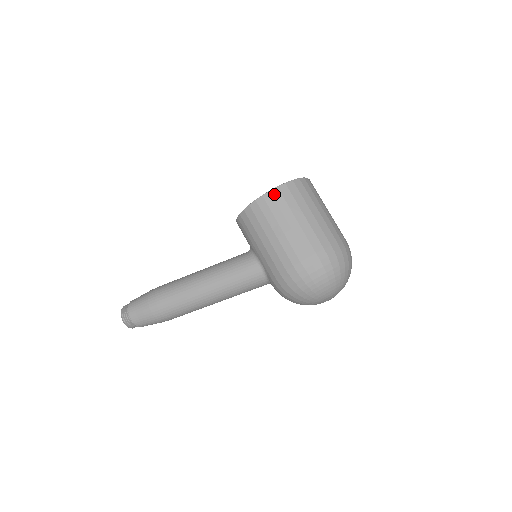
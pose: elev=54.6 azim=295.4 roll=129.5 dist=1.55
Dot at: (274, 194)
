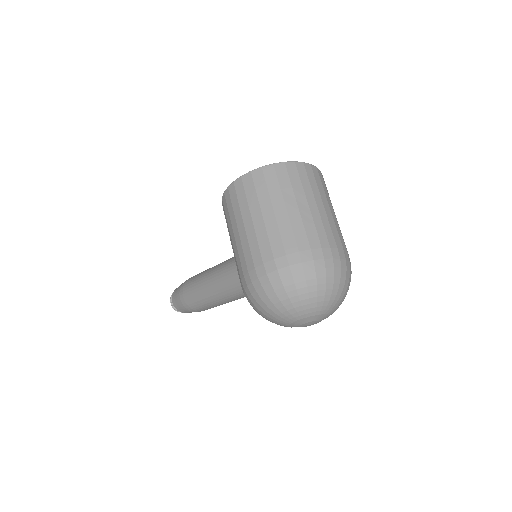
Dot at: (237, 185)
